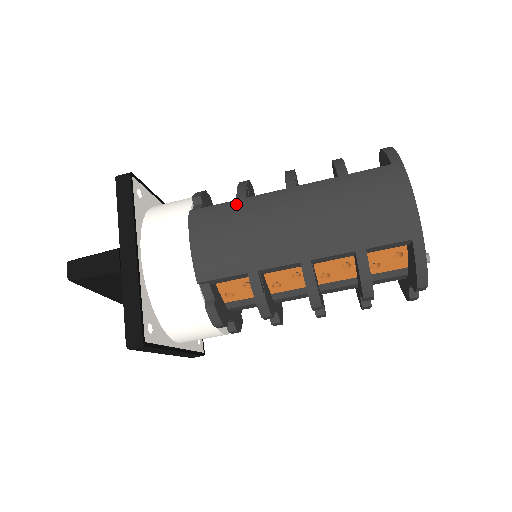
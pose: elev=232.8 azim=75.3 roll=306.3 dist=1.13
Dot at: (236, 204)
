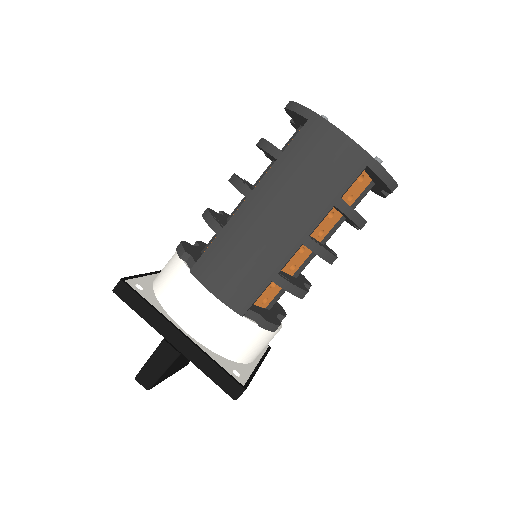
Dot at: (220, 239)
